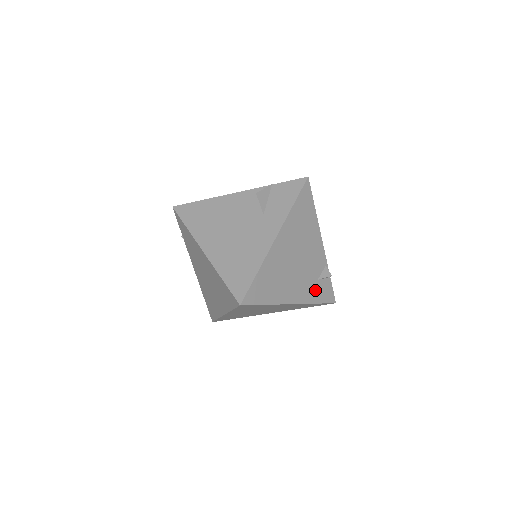
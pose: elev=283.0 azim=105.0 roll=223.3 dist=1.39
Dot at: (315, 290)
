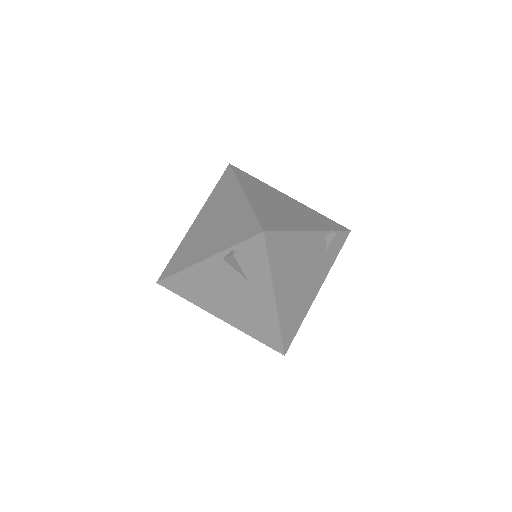
Dot at: (329, 258)
